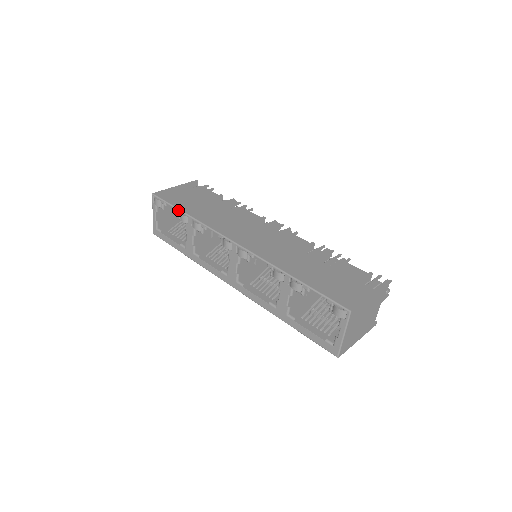
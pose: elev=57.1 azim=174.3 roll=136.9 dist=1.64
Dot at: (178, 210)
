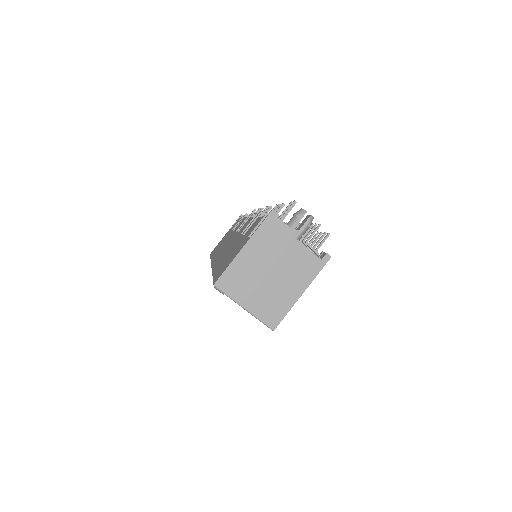
Dot at: occluded
